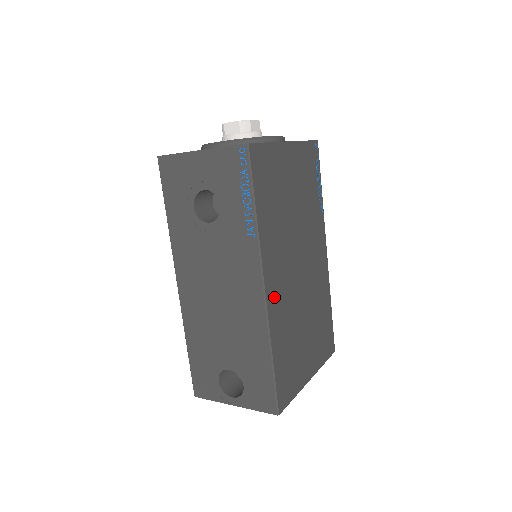
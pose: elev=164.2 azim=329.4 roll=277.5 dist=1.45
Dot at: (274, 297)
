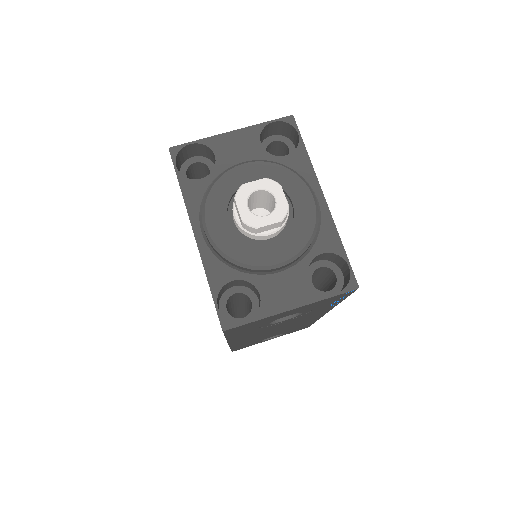
Dot at: occluded
